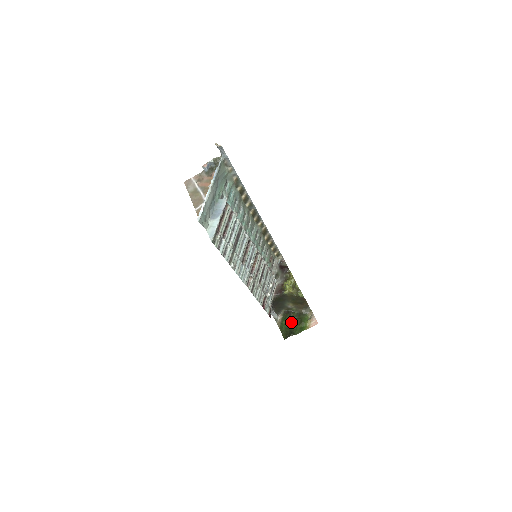
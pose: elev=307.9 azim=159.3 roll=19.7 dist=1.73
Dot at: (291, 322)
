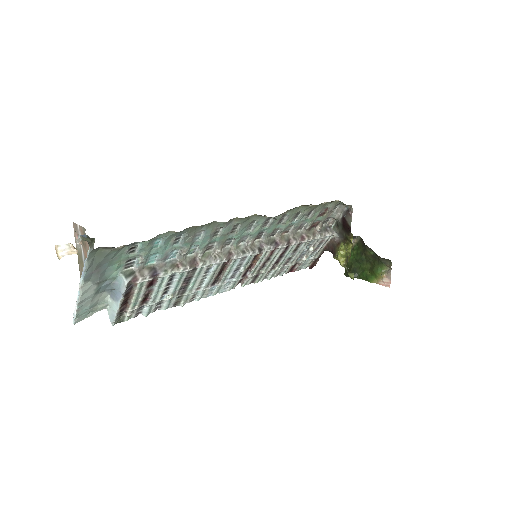
Dot at: (361, 259)
